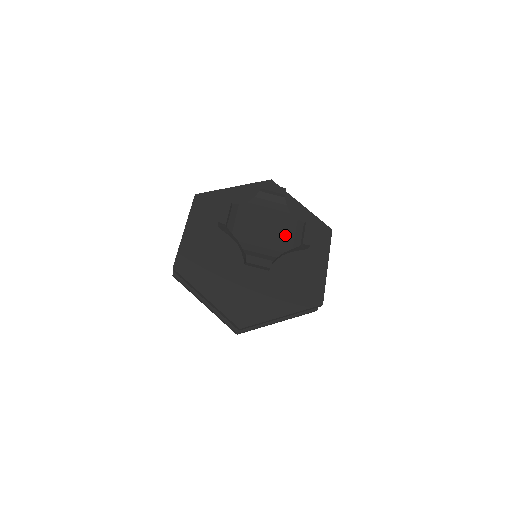
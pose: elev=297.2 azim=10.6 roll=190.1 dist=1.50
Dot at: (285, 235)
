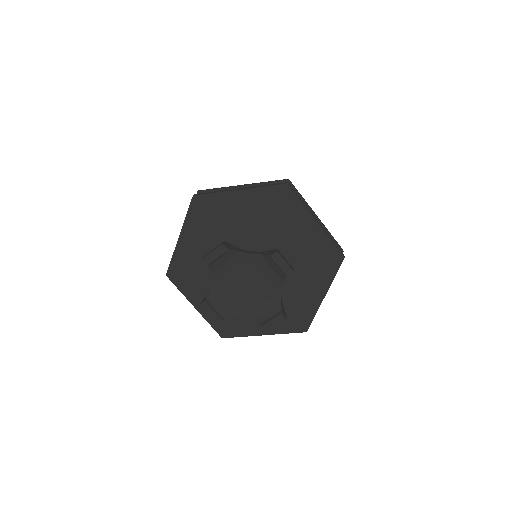
Dot at: (266, 277)
